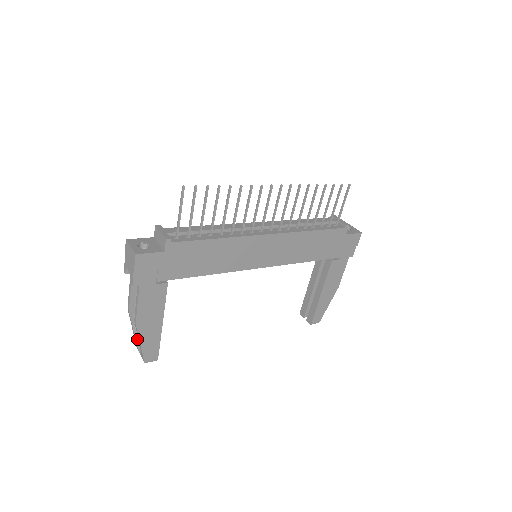
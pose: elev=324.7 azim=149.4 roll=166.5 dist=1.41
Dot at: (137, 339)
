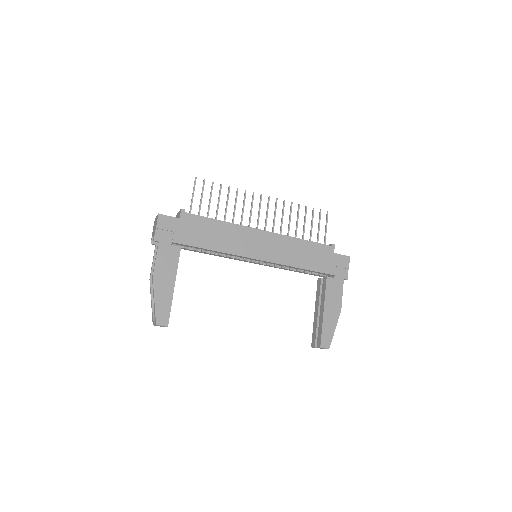
Dot at: (153, 310)
